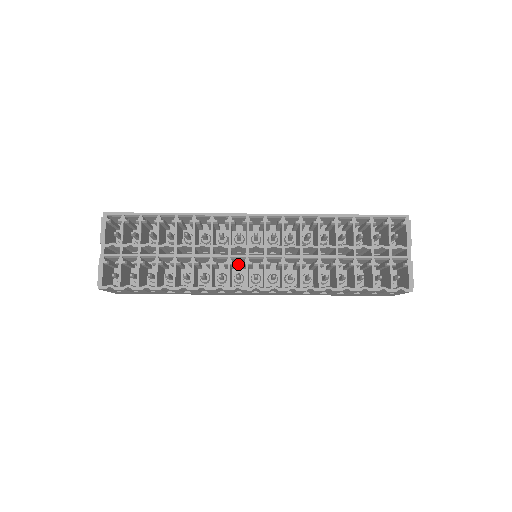
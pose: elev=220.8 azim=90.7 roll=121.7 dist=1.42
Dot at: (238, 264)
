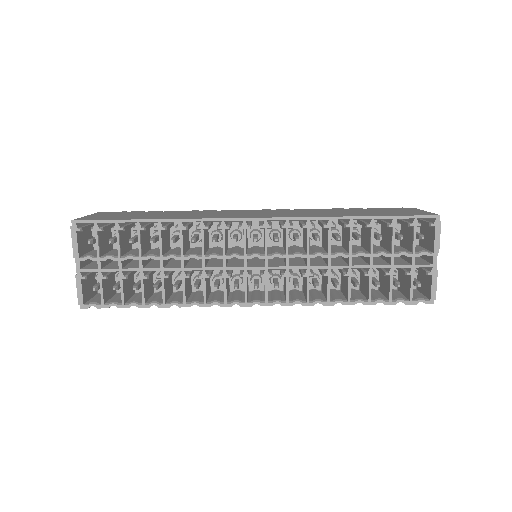
Dot at: occluded
